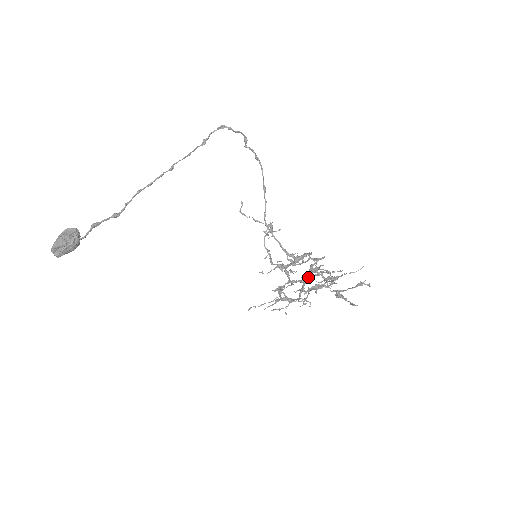
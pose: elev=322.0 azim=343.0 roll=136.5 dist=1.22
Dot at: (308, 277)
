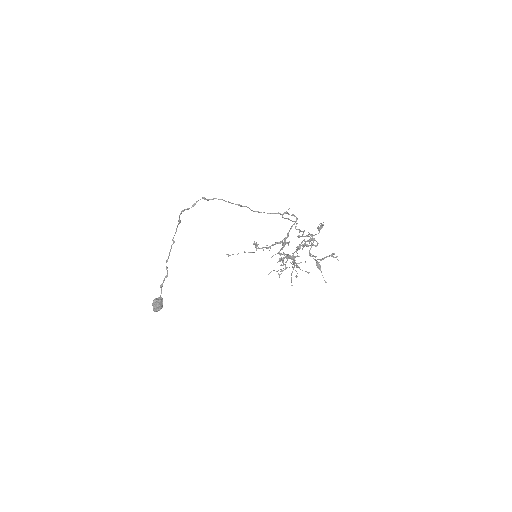
Dot at: (295, 257)
